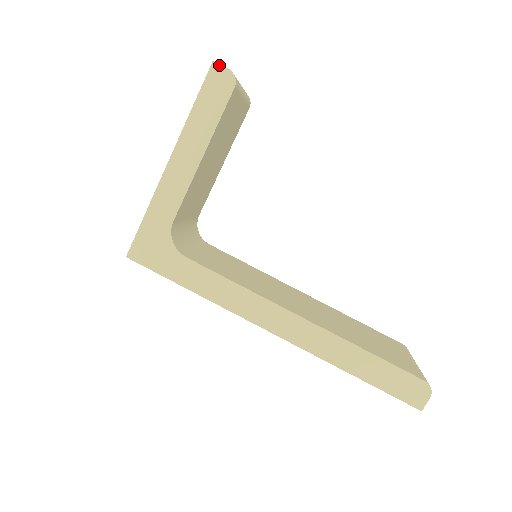
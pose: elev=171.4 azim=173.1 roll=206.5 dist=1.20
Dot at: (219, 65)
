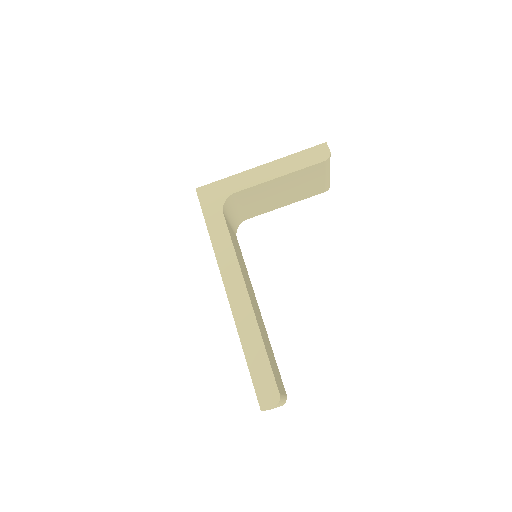
Dot at: (327, 146)
